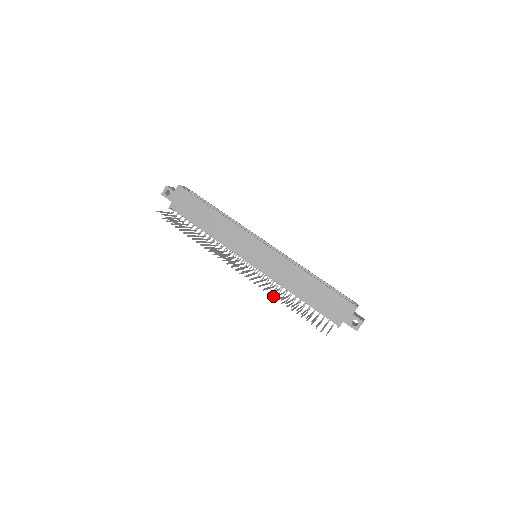
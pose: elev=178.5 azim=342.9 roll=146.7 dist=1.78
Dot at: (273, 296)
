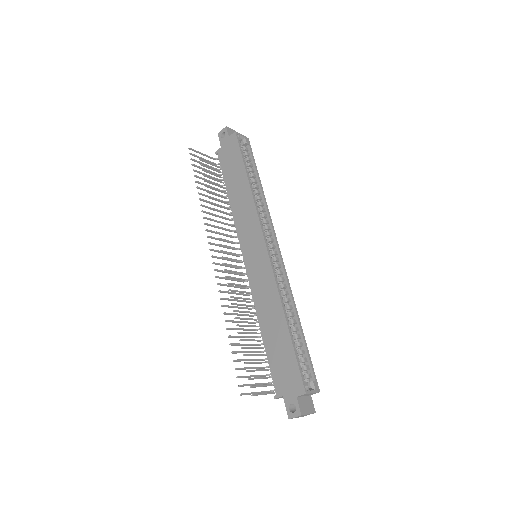
Dot at: (235, 311)
